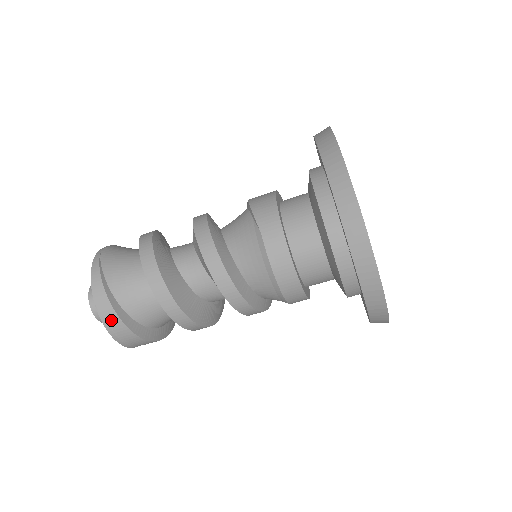
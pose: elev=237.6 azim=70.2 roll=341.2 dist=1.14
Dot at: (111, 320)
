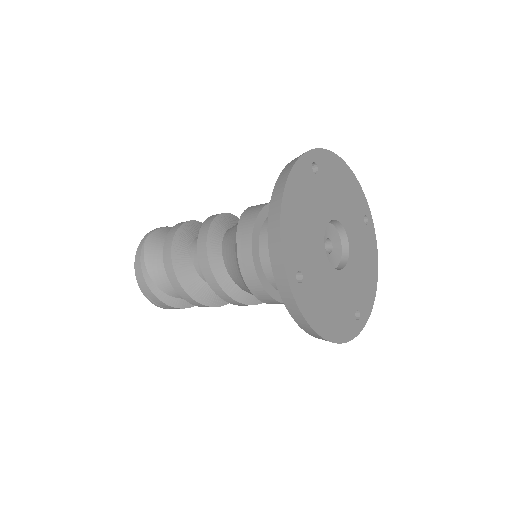
Dot at: (145, 290)
